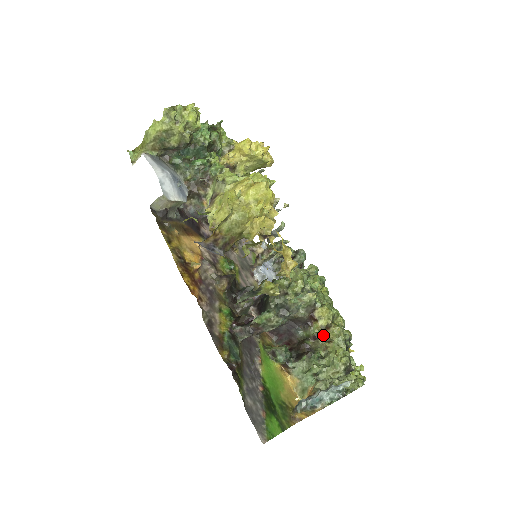
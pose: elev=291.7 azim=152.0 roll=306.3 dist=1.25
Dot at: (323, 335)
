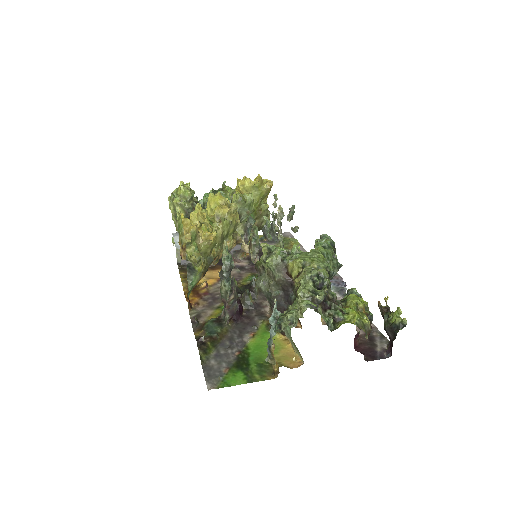
Dot at: (298, 285)
